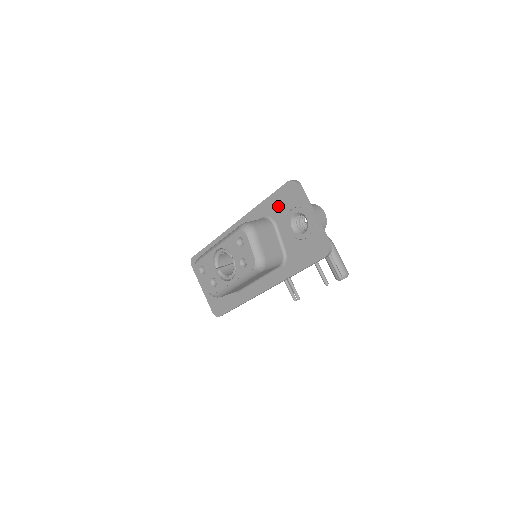
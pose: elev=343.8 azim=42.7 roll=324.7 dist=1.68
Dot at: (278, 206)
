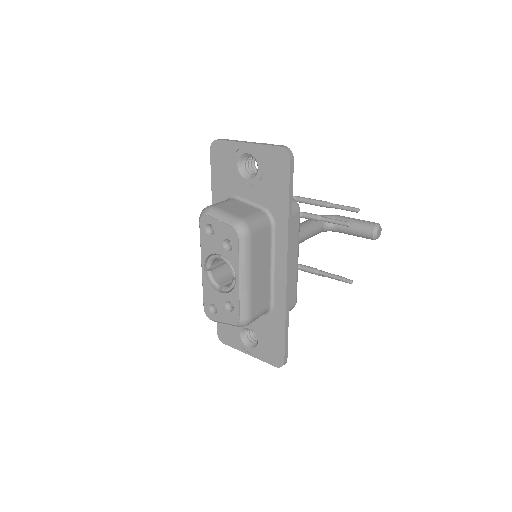
Dot at: (223, 179)
